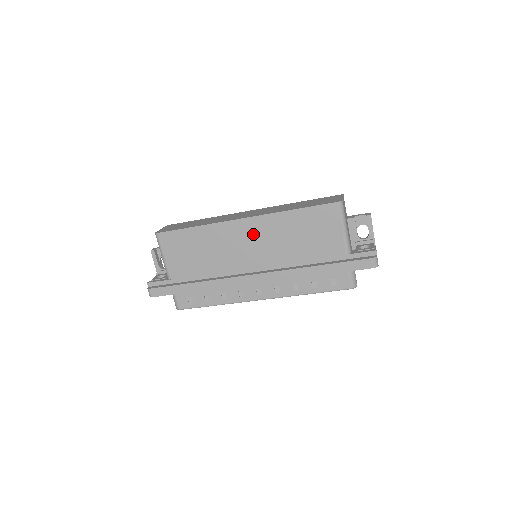
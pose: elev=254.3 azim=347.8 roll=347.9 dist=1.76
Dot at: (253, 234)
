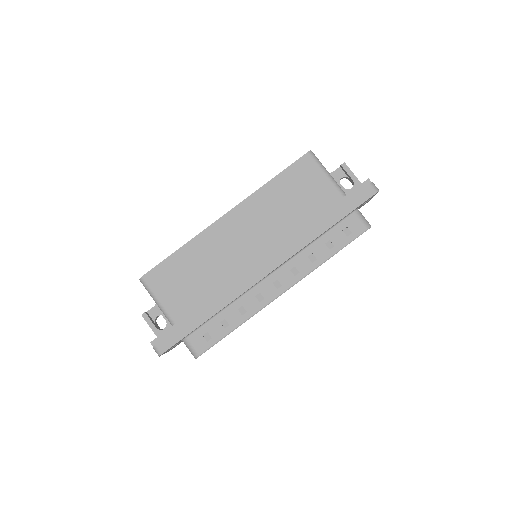
Dot at: (242, 225)
